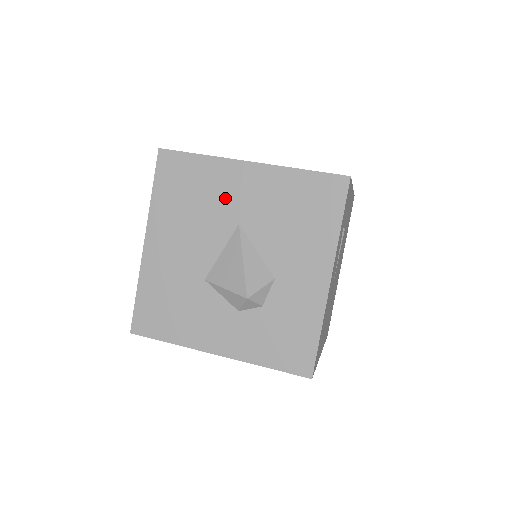
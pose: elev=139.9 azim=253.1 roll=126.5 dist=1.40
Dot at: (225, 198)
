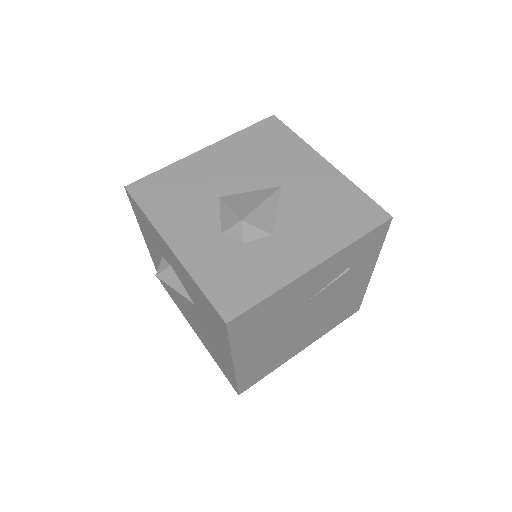
Dot at: (289, 166)
